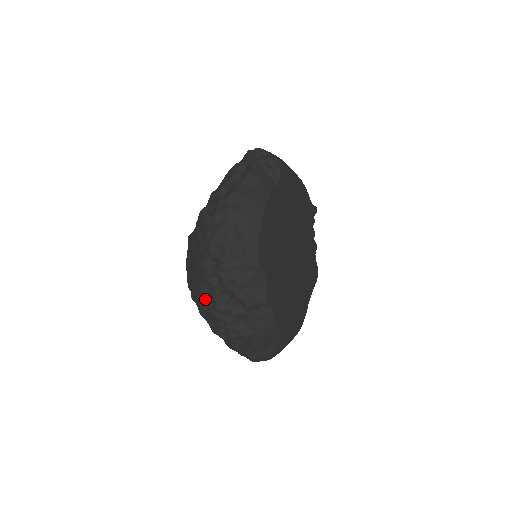
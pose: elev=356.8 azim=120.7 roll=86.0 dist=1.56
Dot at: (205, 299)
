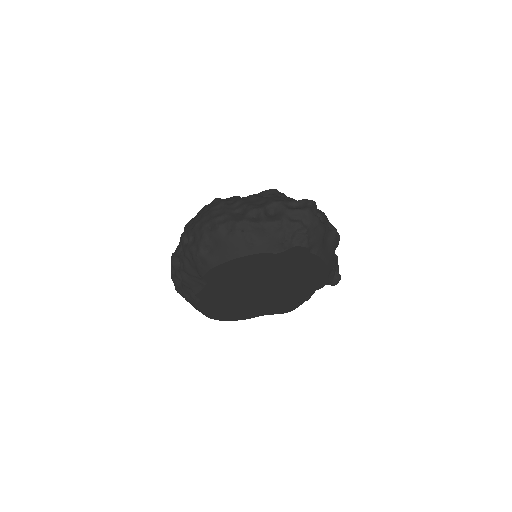
Dot at: occluded
